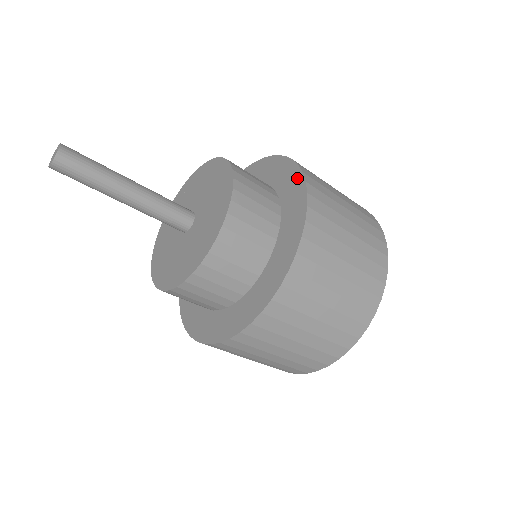
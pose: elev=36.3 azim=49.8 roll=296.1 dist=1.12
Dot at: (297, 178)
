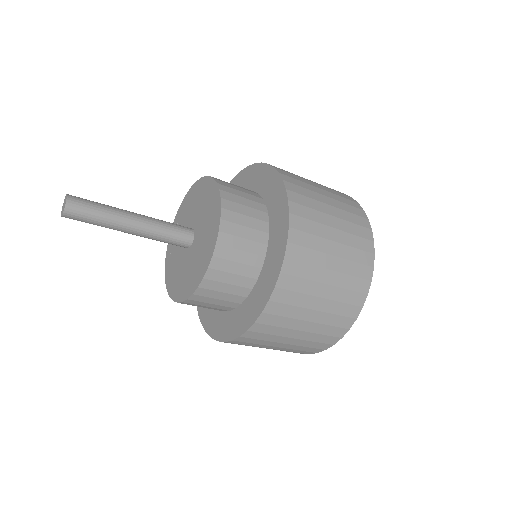
Dot at: (279, 186)
